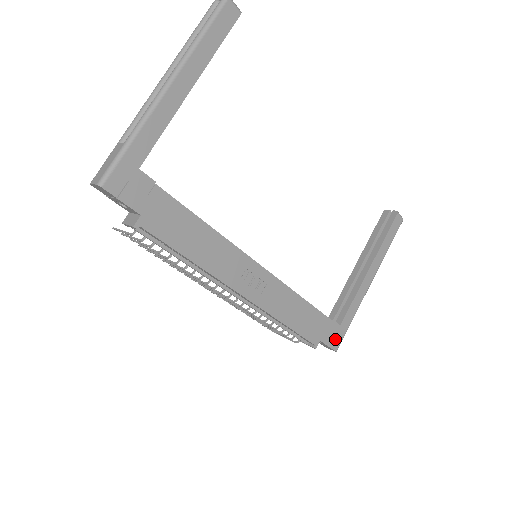
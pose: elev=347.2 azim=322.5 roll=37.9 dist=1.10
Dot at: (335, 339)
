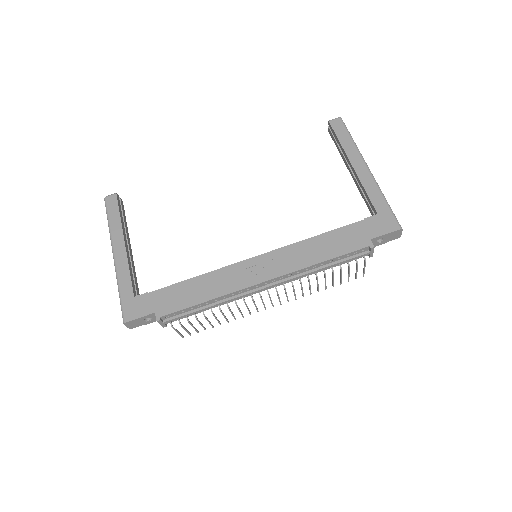
Dot at: (386, 225)
